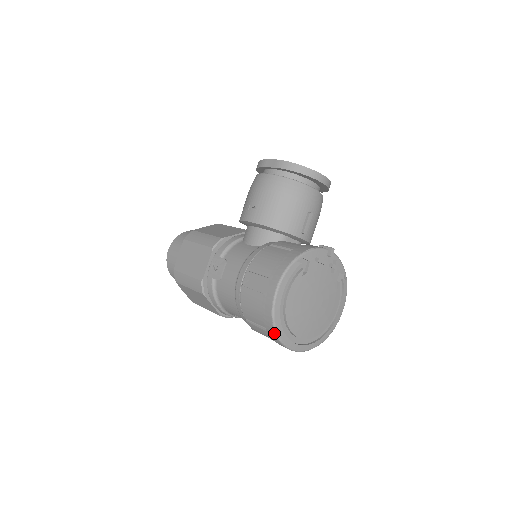
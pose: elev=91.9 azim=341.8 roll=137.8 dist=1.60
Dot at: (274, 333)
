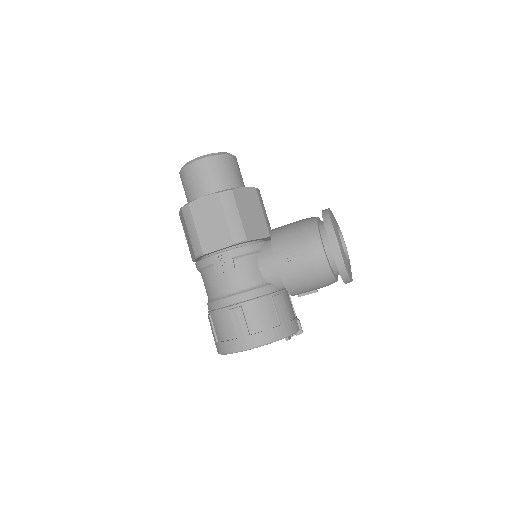
Dot at: (220, 352)
